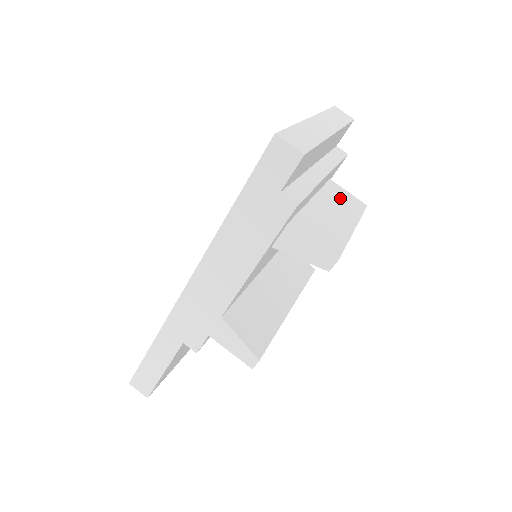
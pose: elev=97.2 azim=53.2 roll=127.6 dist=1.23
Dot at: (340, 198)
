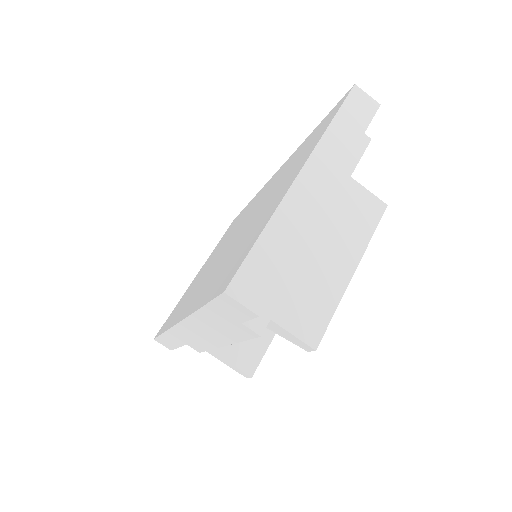
Dot at: (349, 212)
